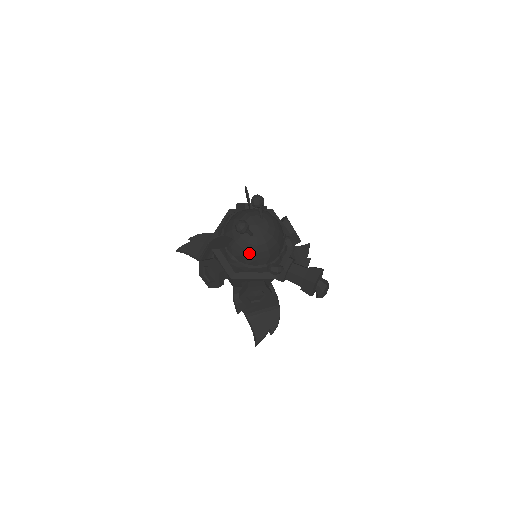
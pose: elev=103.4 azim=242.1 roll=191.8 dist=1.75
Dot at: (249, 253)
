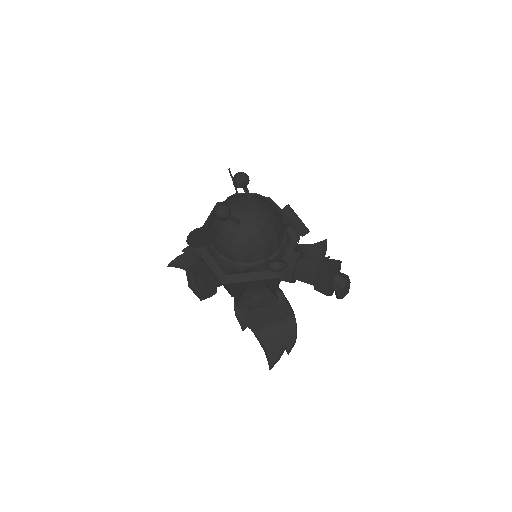
Dot at: (238, 247)
